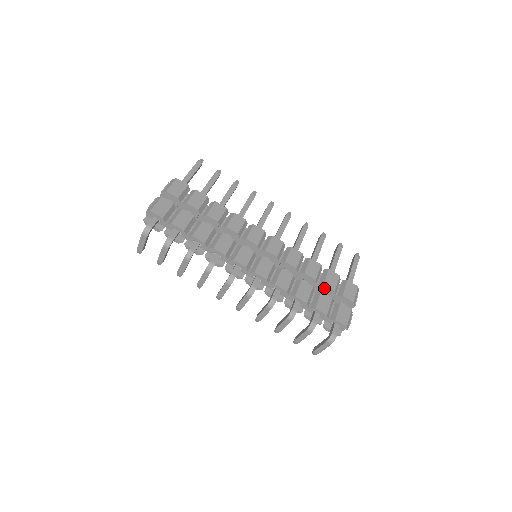
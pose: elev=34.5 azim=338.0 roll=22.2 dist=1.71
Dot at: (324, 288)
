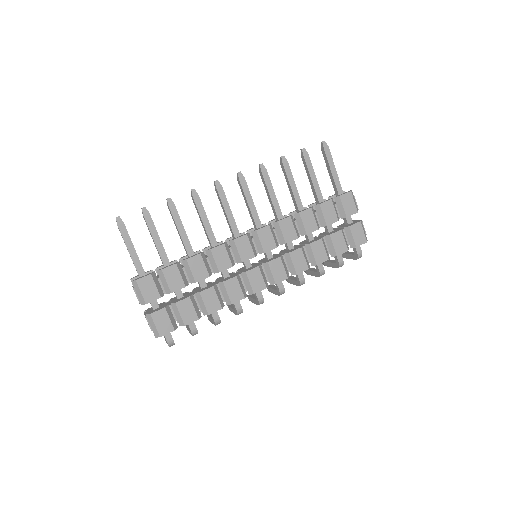
Dot at: (327, 225)
